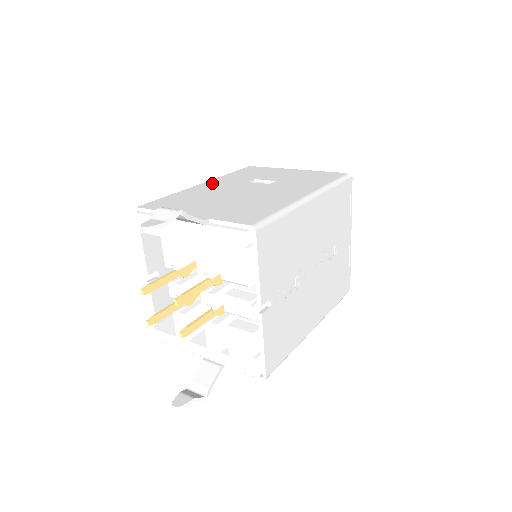
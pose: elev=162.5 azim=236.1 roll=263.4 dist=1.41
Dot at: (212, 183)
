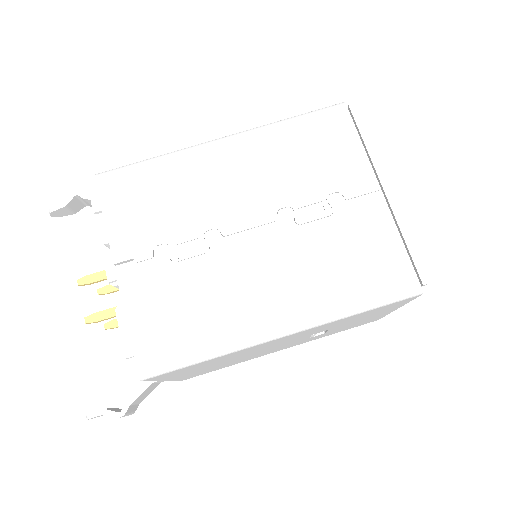
Dot at: occluded
